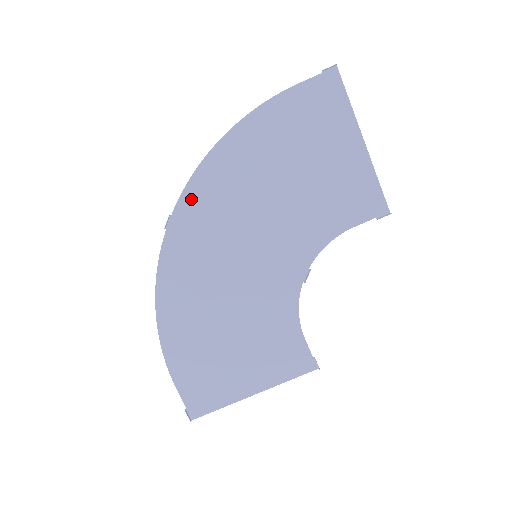
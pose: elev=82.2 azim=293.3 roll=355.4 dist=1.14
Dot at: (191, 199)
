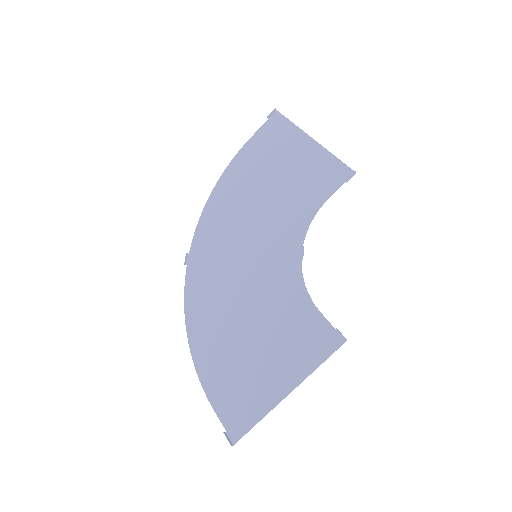
Dot at: (201, 236)
